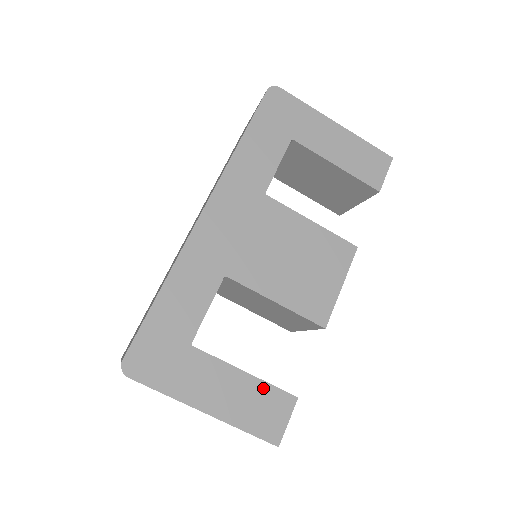
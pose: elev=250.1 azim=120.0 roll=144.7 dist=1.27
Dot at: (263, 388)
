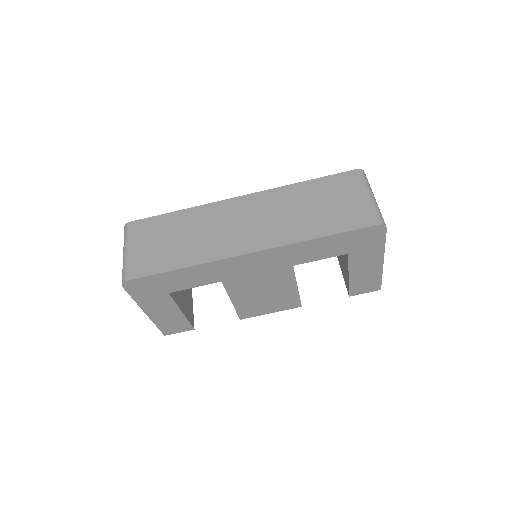
Dot at: (183, 320)
